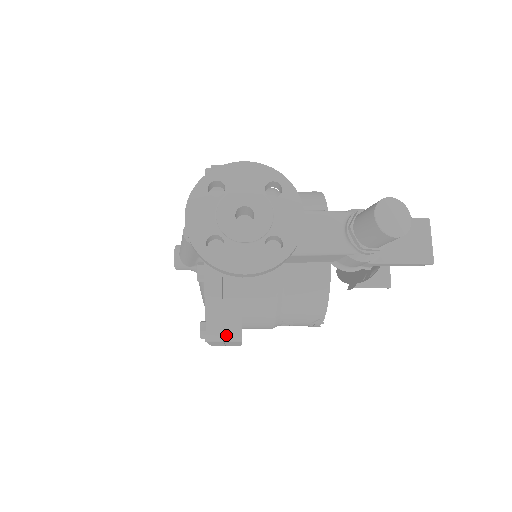
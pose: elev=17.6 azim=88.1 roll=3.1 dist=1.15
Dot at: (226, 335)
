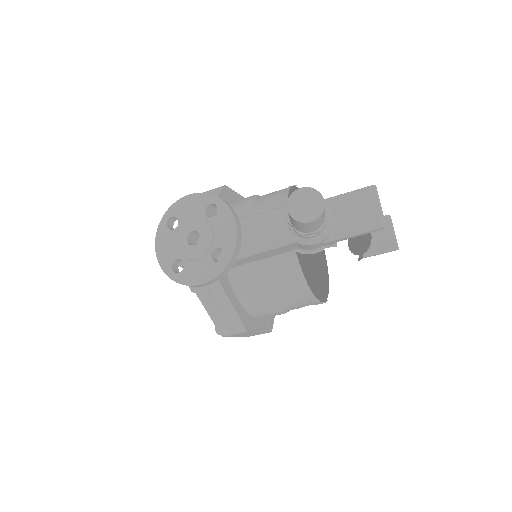
Dot at: (233, 329)
